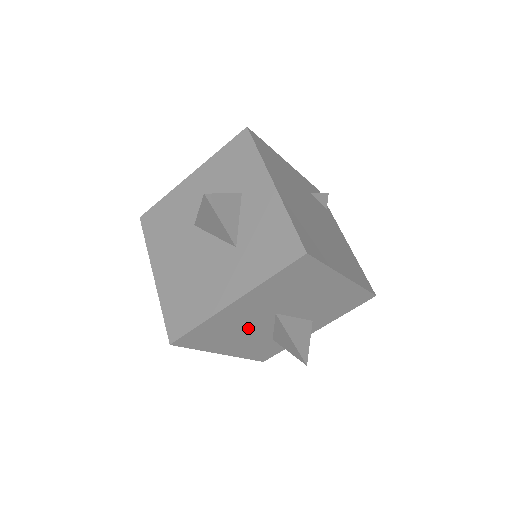
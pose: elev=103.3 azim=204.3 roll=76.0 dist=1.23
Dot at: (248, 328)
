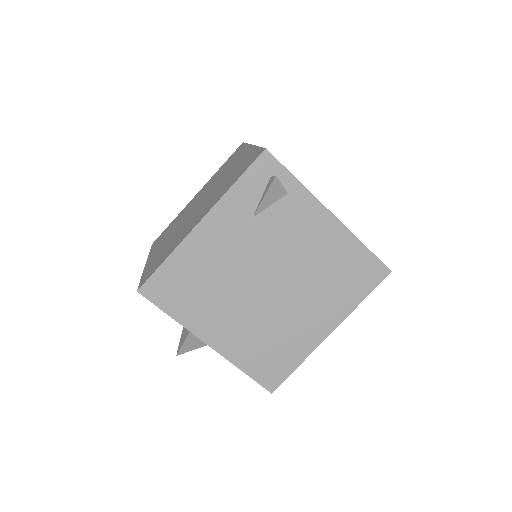
Dot at: occluded
